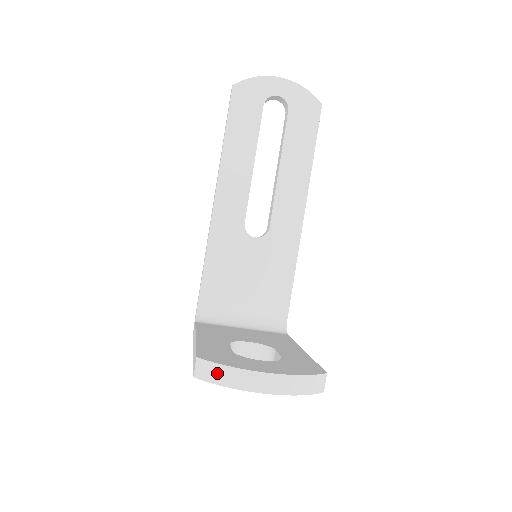
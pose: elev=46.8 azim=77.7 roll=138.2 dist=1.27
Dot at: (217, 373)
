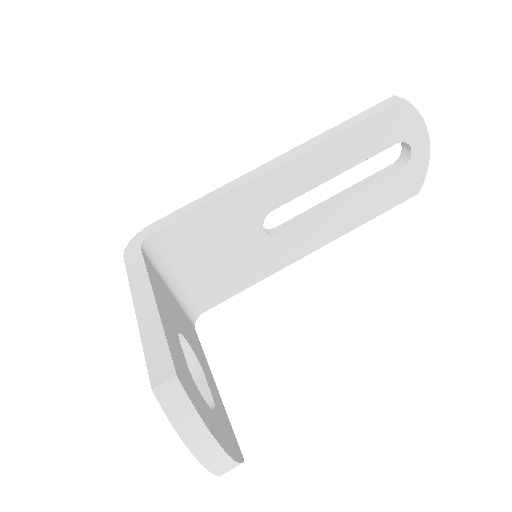
Dot at: (183, 413)
